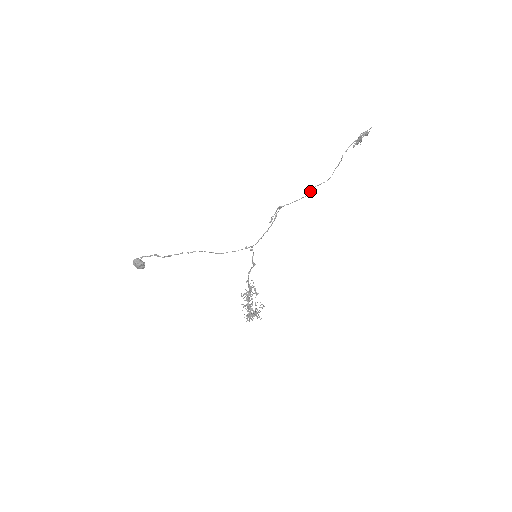
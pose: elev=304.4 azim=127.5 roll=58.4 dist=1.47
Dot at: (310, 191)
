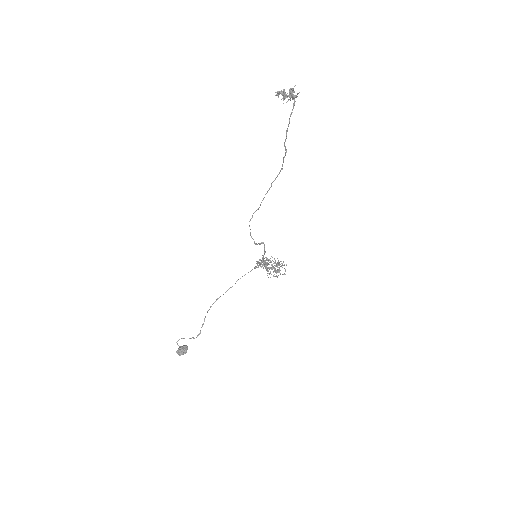
Dot at: occluded
